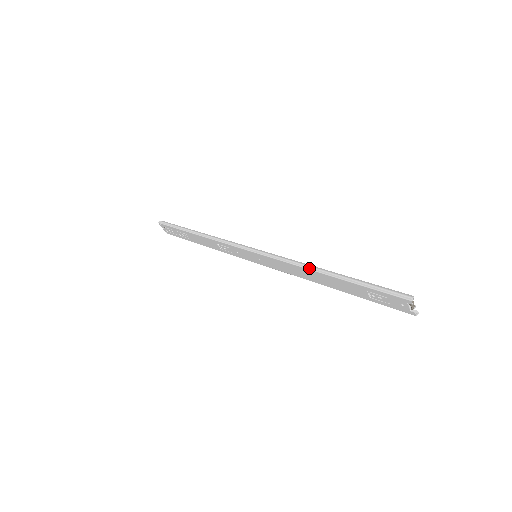
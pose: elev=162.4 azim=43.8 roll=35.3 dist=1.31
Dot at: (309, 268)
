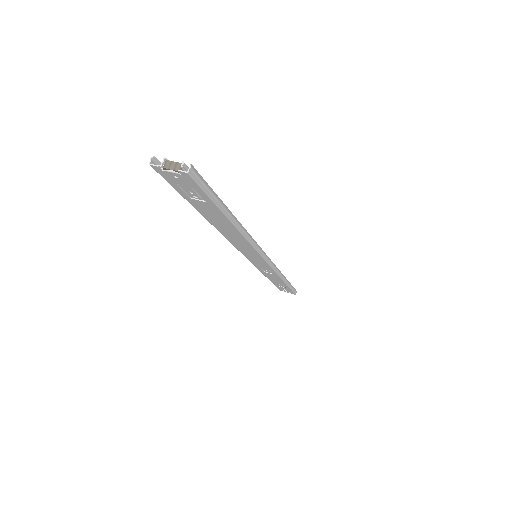
Dot at: (215, 227)
